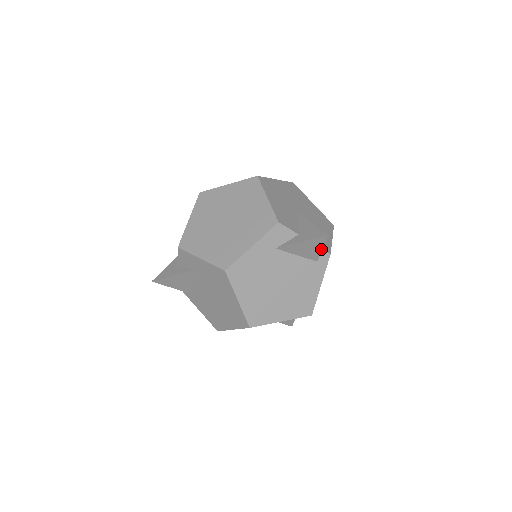
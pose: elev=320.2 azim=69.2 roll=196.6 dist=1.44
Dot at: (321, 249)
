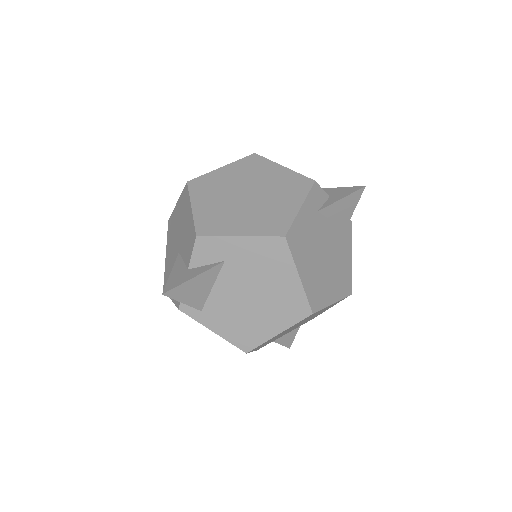
Dot at: (354, 209)
